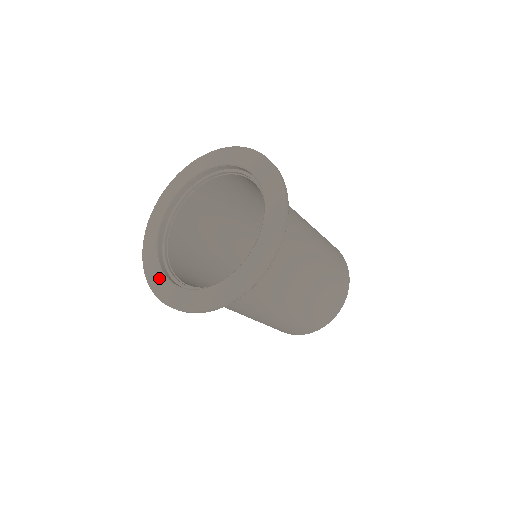
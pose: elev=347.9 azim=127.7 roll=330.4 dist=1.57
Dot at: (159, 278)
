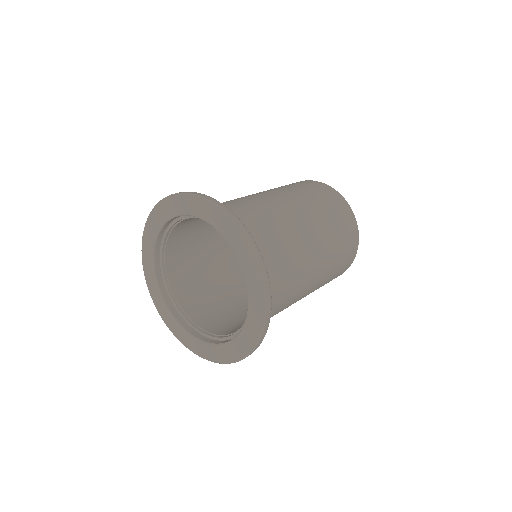
Dot at: (164, 309)
